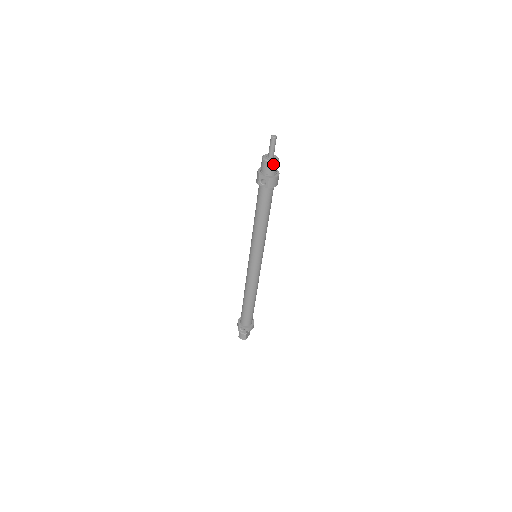
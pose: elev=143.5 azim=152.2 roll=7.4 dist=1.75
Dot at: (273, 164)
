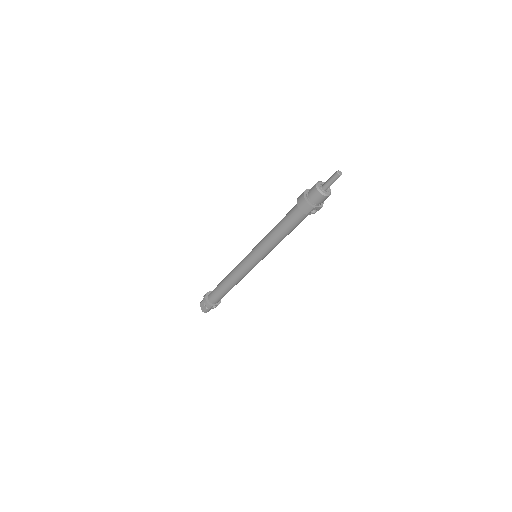
Dot at: (329, 195)
